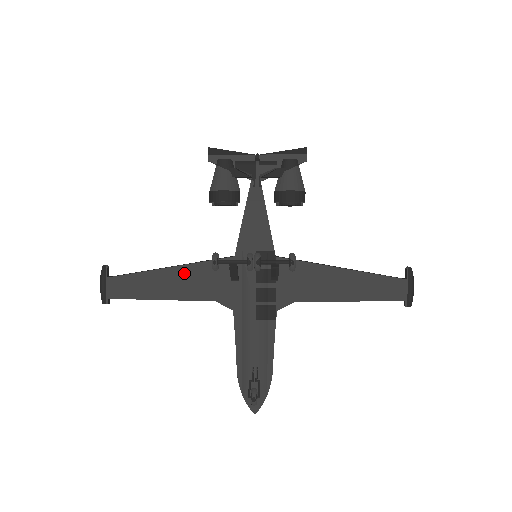
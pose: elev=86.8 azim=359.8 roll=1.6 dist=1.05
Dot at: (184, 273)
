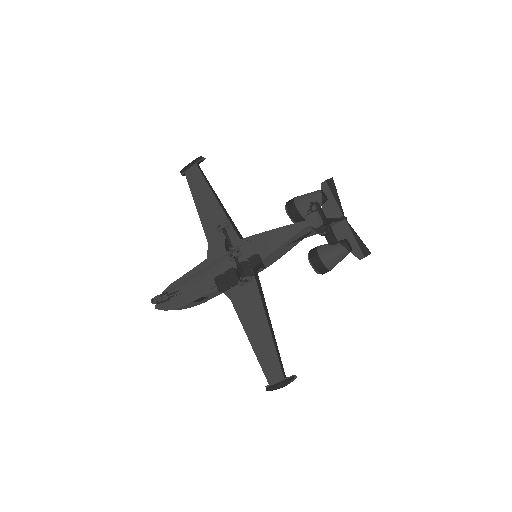
Dot at: (217, 212)
